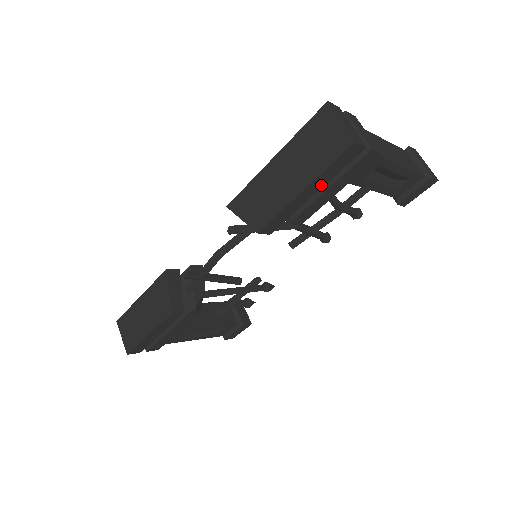
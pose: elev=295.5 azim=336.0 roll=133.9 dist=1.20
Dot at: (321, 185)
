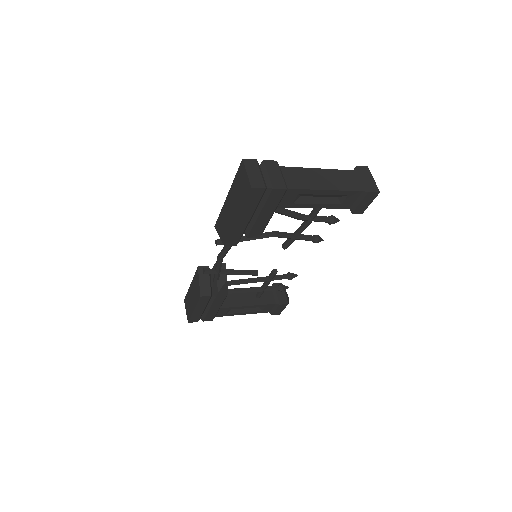
Dot at: (250, 214)
